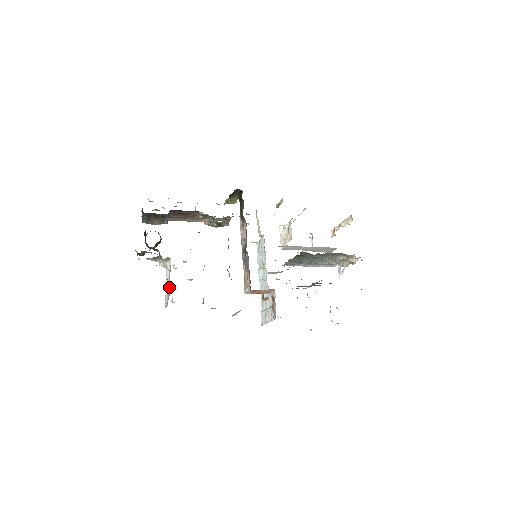
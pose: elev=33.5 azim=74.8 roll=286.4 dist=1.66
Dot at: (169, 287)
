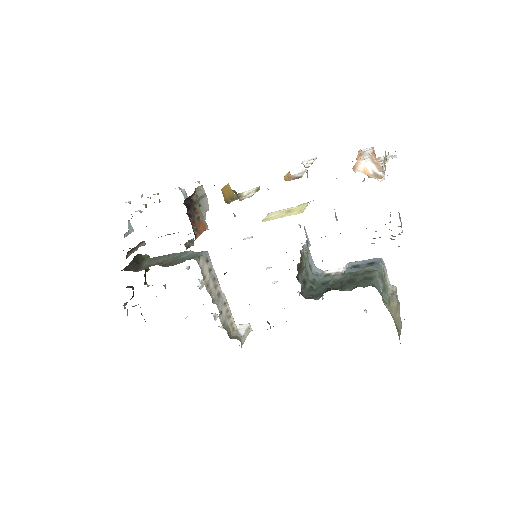
Dot at: occluded
